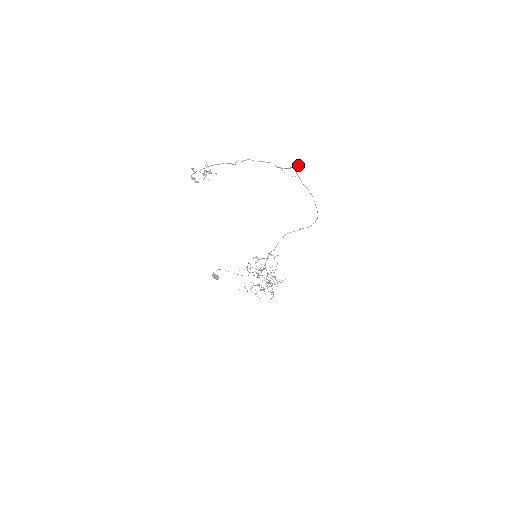
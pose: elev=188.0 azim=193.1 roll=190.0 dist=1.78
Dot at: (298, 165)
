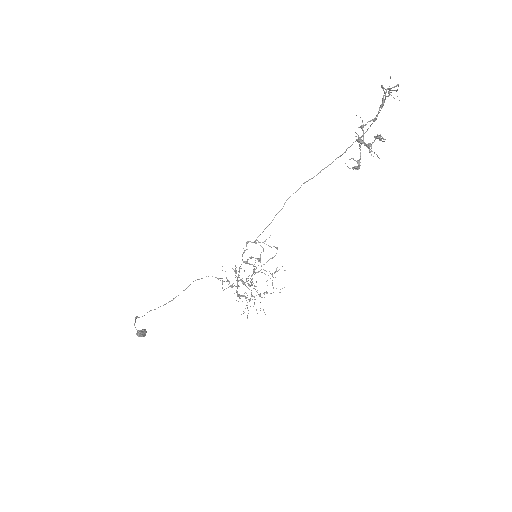
Dot at: occluded
